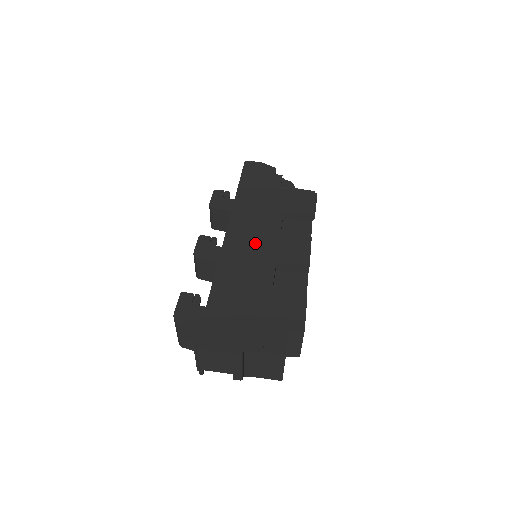
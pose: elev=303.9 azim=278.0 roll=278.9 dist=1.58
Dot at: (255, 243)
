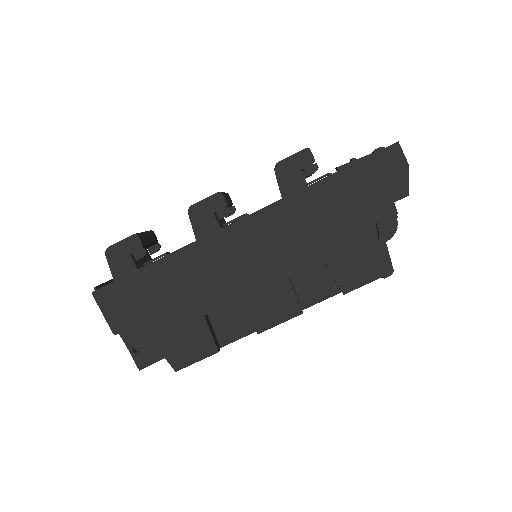
Dot at: (251, 260)
